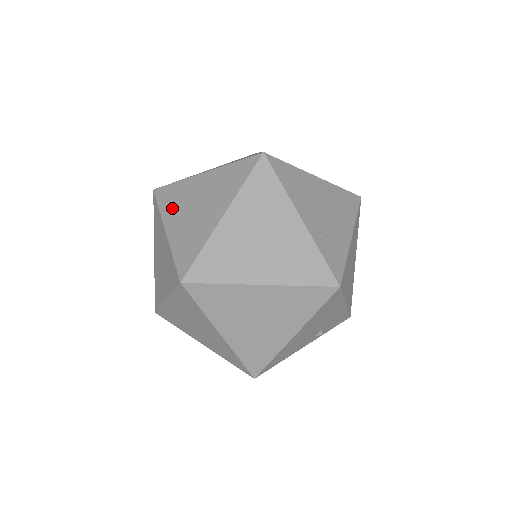
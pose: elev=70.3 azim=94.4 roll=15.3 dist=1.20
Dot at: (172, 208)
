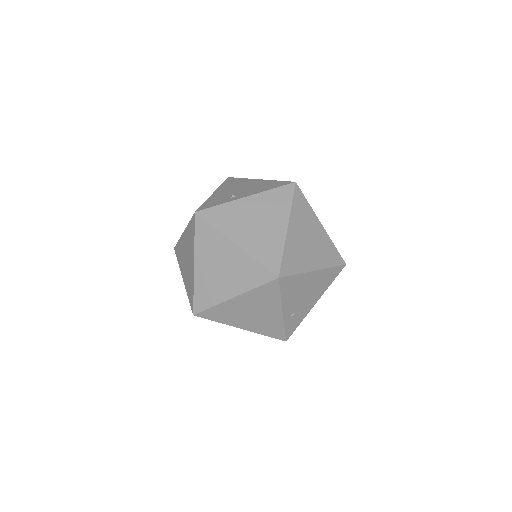
Dot at: (204, 250)
